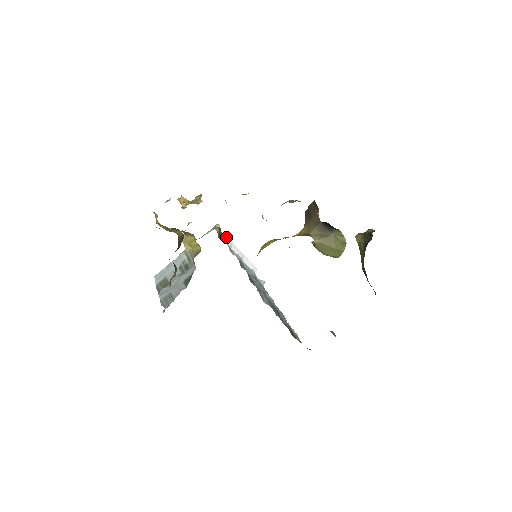
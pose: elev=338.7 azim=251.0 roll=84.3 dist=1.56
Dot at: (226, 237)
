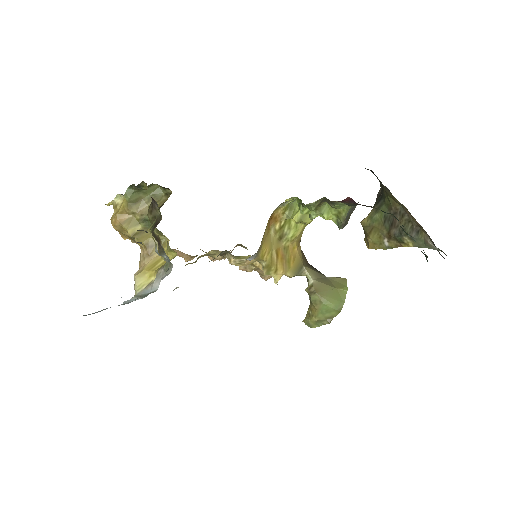
Dot at: occluded
